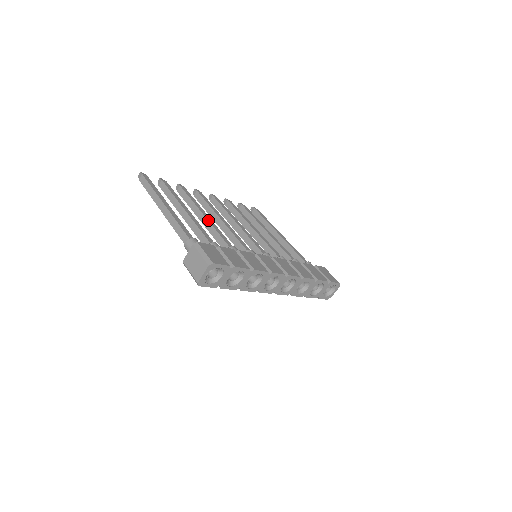
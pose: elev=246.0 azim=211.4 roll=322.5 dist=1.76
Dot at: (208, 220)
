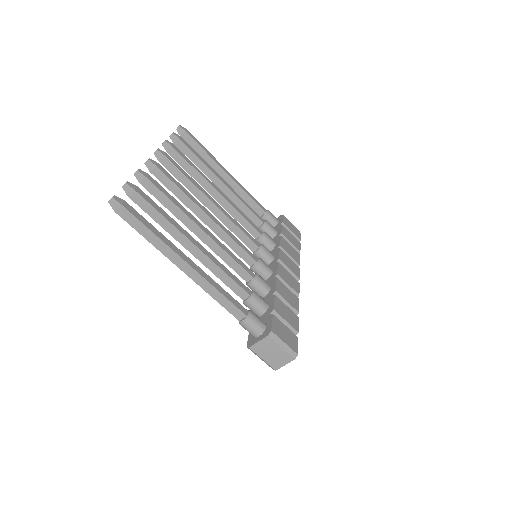
Dot at: (213, 240)
